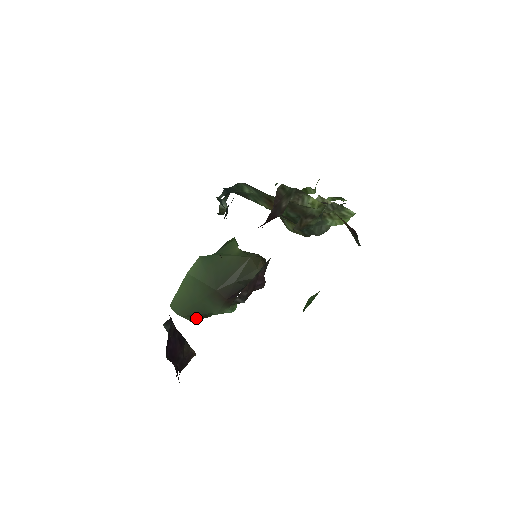
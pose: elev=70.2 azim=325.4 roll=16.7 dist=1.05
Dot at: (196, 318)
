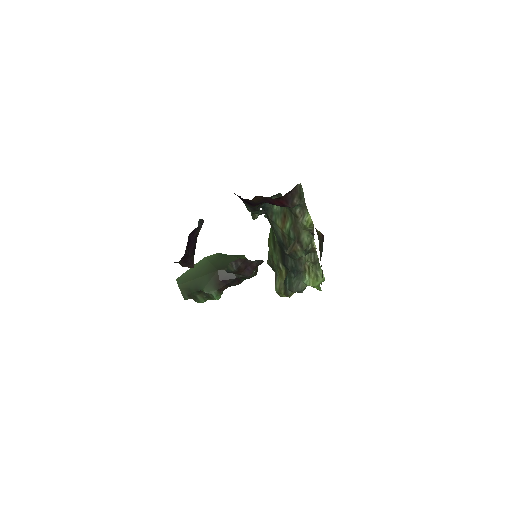
Dot at: (188, 293)
